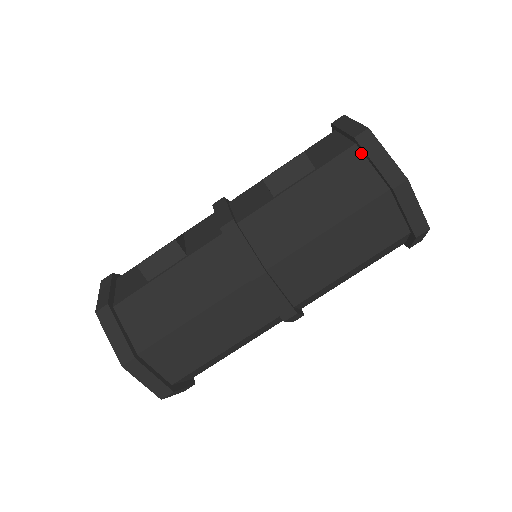
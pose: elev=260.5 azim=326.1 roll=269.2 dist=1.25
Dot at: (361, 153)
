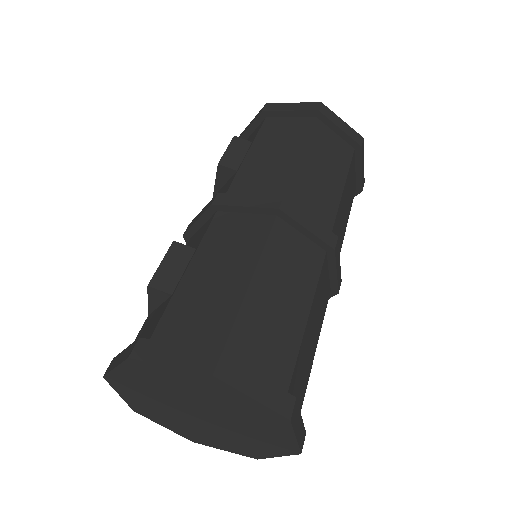
Dot at: (275, 118)
